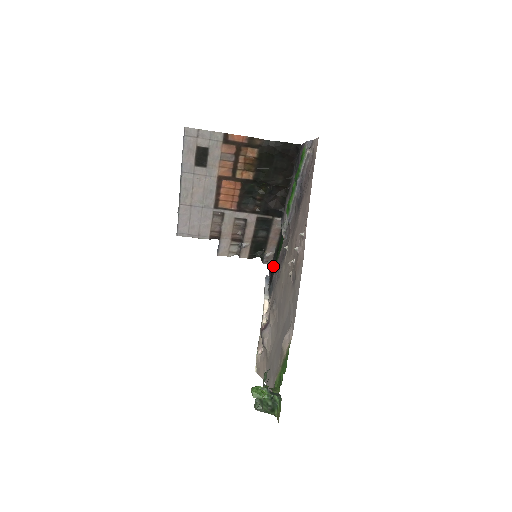
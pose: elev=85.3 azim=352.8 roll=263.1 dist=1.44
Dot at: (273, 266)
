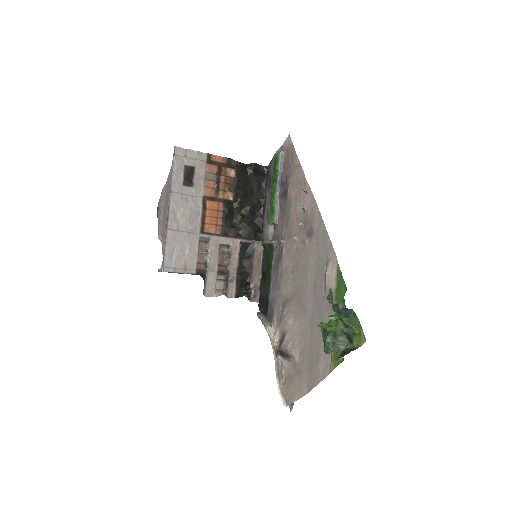
Dot at: (263, 297)
